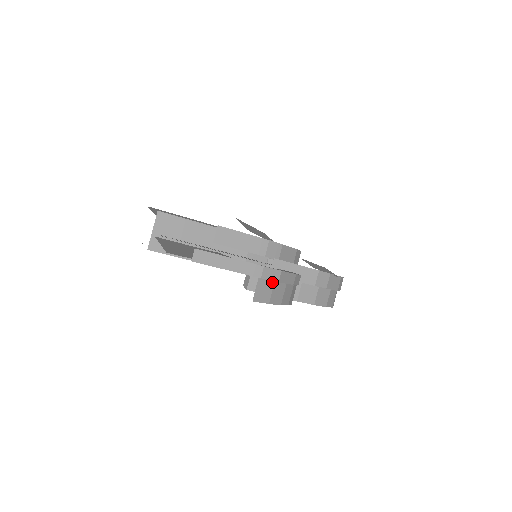
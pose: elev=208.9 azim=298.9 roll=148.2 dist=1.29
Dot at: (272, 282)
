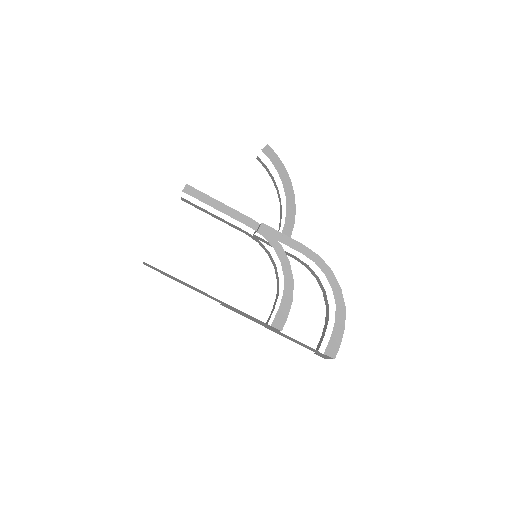
Dot at: occluded
